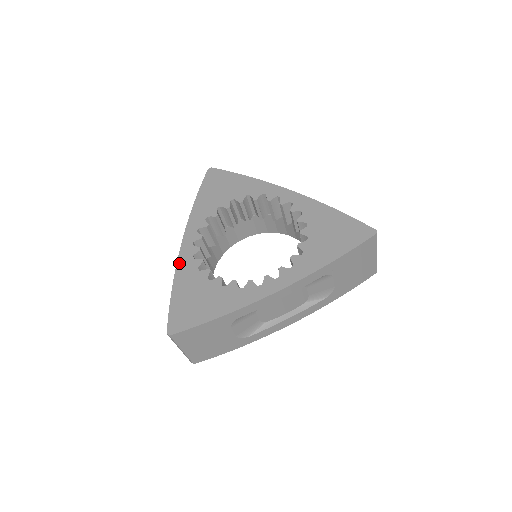
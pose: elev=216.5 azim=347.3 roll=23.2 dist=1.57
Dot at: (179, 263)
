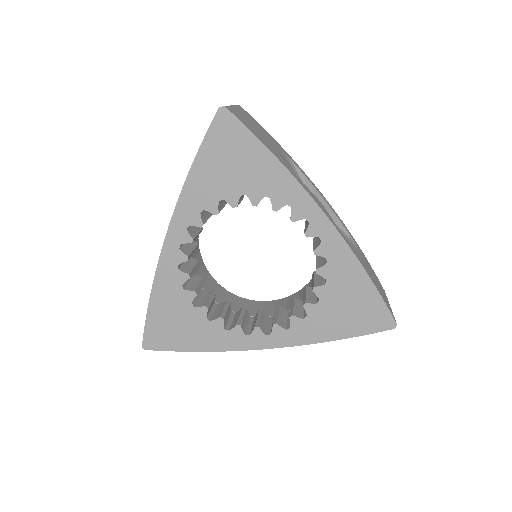
Dot at: (160, 269)
